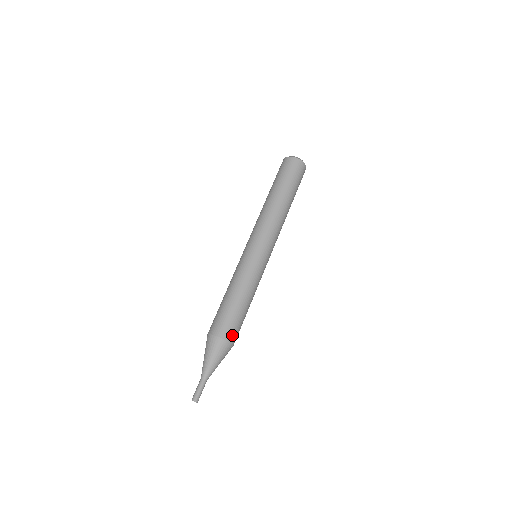
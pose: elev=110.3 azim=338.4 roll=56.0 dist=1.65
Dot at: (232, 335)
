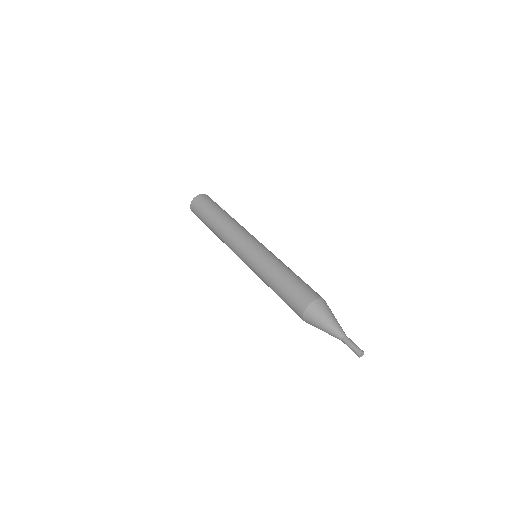
Dot at: (315, 294)
